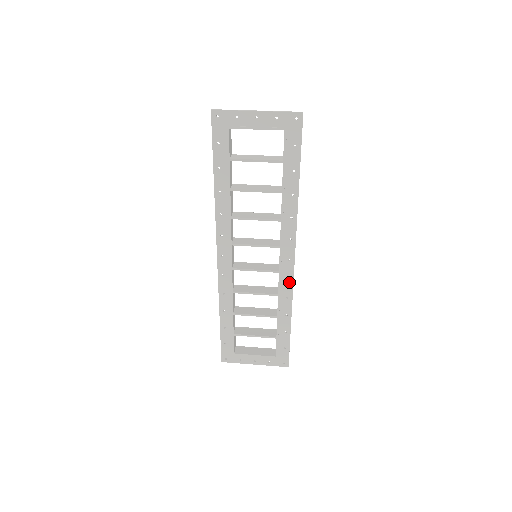
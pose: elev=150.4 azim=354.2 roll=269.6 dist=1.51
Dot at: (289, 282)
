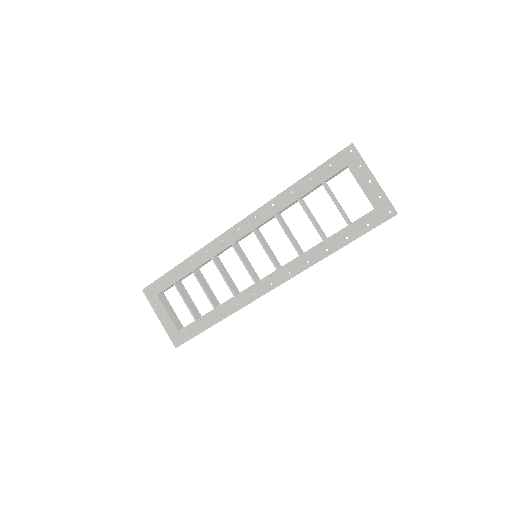
Dot at: (252, 297)
